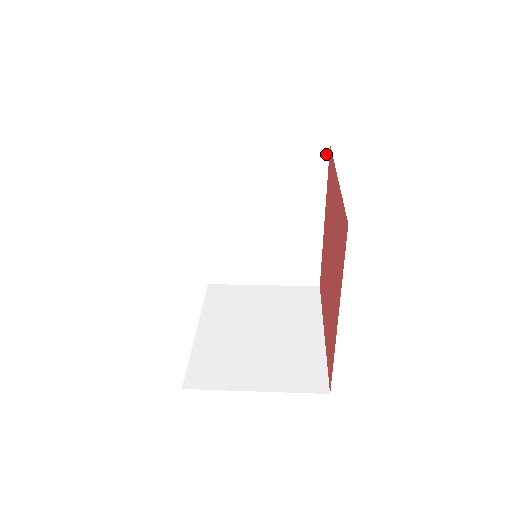
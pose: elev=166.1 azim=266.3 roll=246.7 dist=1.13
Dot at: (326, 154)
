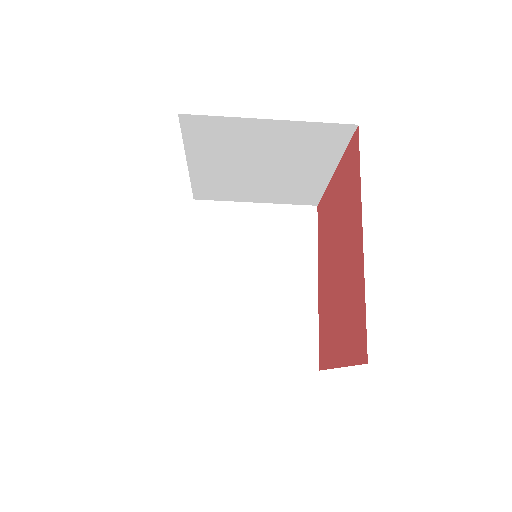
Dot at: (314, 214)
